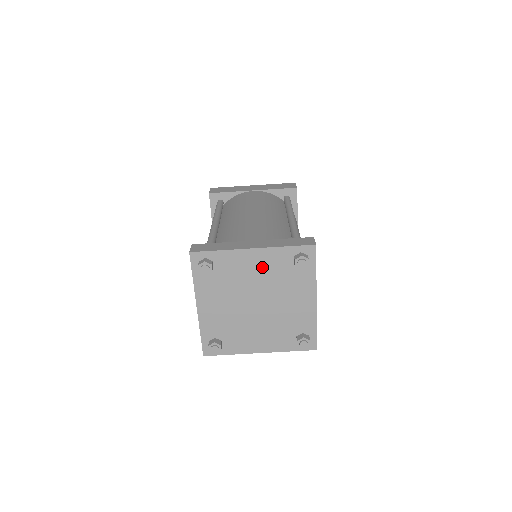
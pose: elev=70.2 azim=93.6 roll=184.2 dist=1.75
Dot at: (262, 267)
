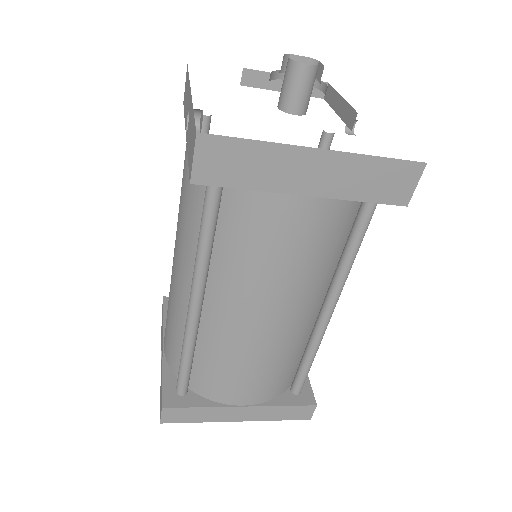
Dot at: occluded
